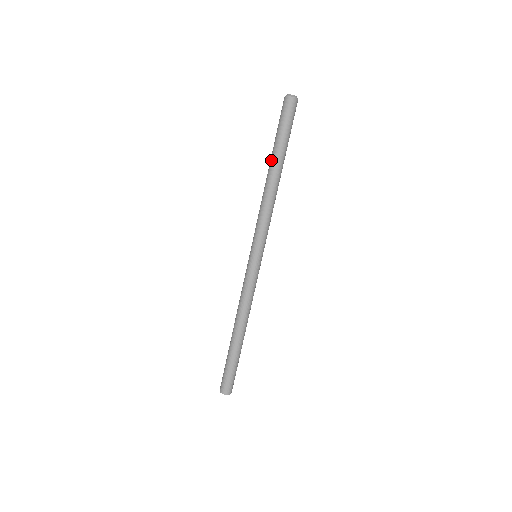
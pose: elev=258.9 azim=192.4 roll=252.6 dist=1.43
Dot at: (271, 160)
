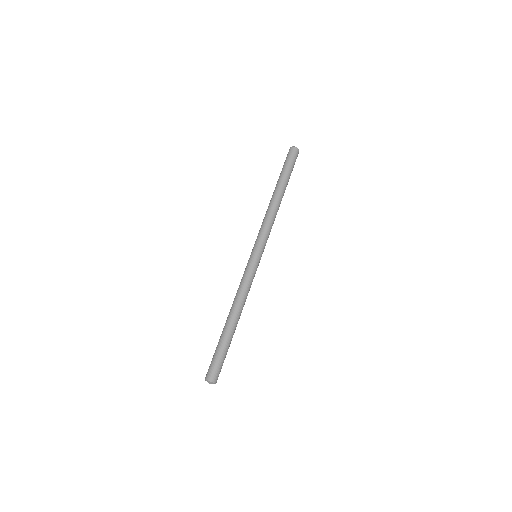
Dot at: (279, 185)
